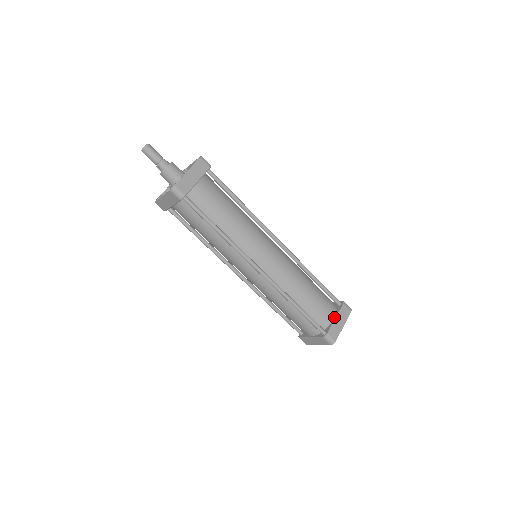
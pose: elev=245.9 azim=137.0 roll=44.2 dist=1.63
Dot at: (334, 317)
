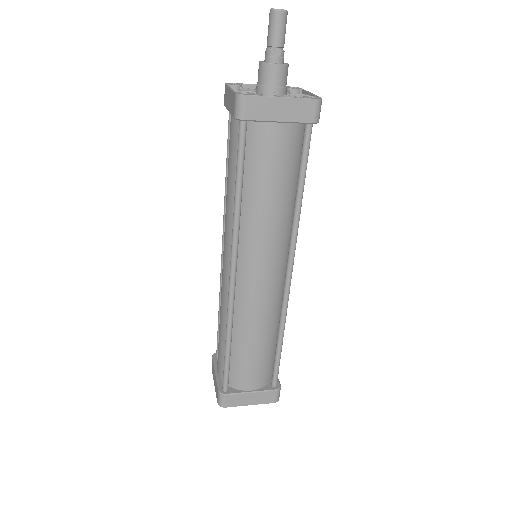
Dot at: occluded
